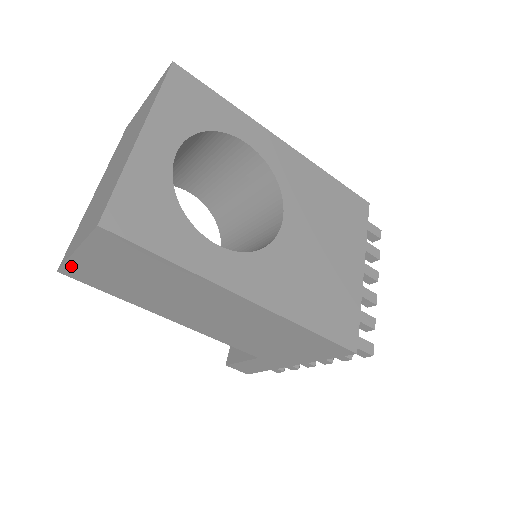
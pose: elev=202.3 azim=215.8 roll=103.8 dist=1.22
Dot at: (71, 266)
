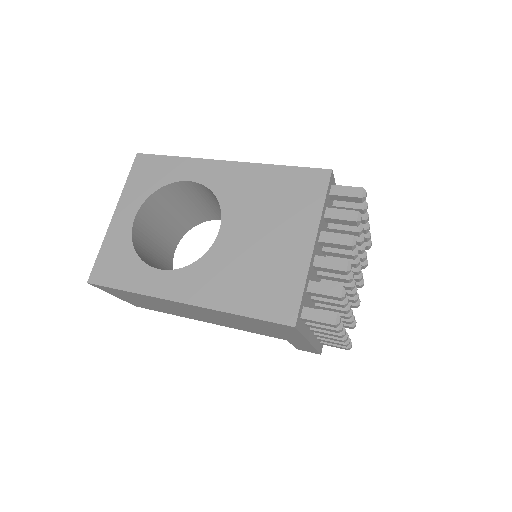
Dot at: (130, 303)
